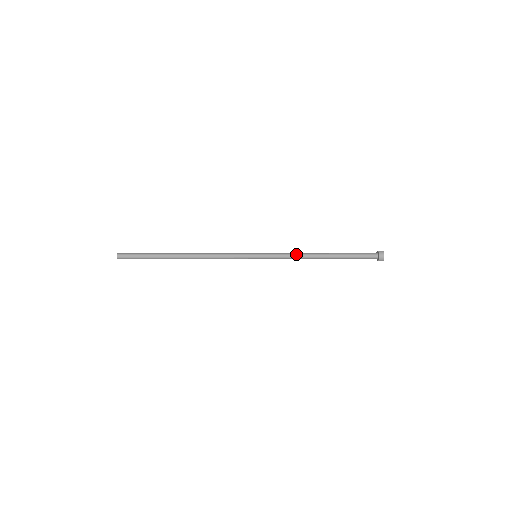
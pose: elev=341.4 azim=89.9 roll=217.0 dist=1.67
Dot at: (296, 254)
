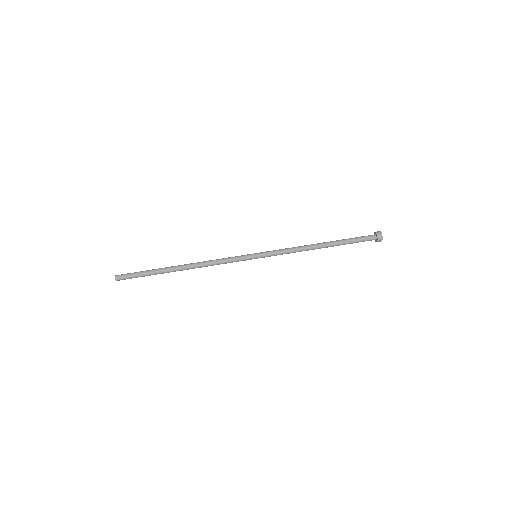
Dot at: (296, 250)
